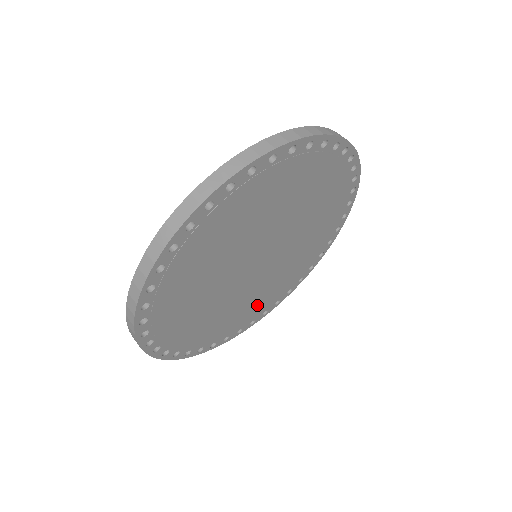
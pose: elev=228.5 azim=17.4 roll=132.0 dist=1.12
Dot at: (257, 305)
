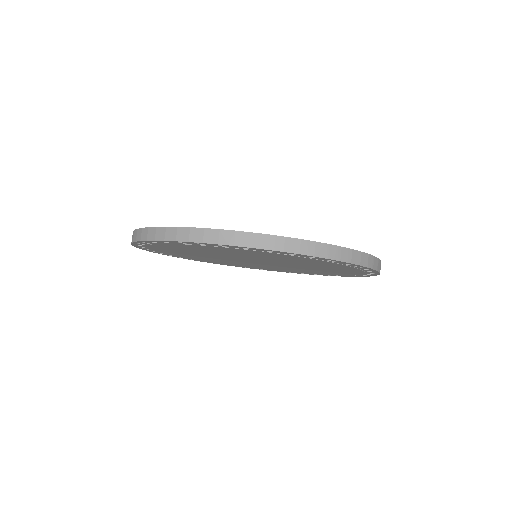
Dot at: (312, 272)
